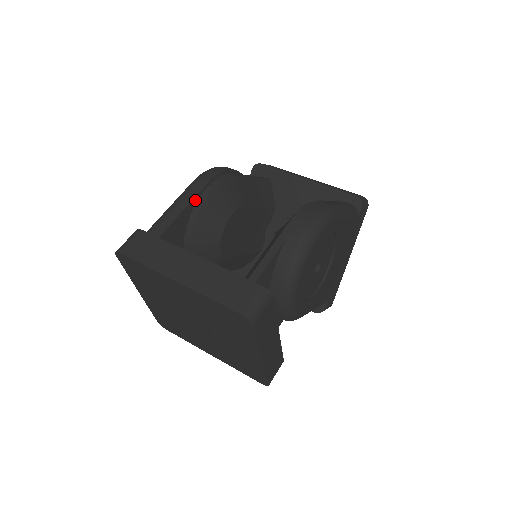
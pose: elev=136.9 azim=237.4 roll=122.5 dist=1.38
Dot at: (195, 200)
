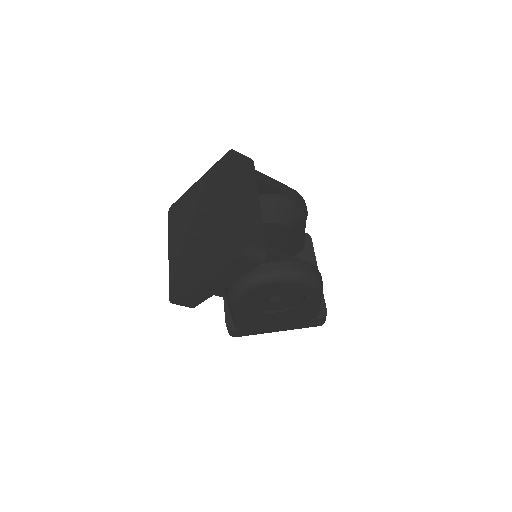
Dot at: (282, 193)
